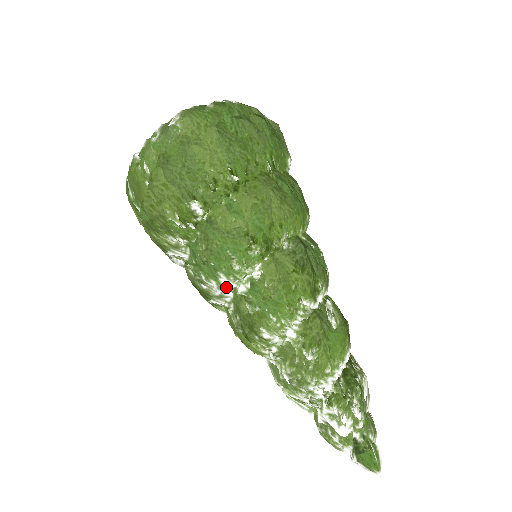
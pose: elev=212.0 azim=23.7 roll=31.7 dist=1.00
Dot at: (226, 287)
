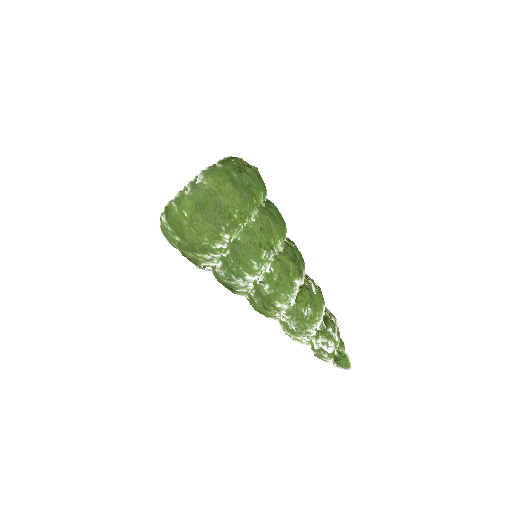
Dot at: (249, 281)
